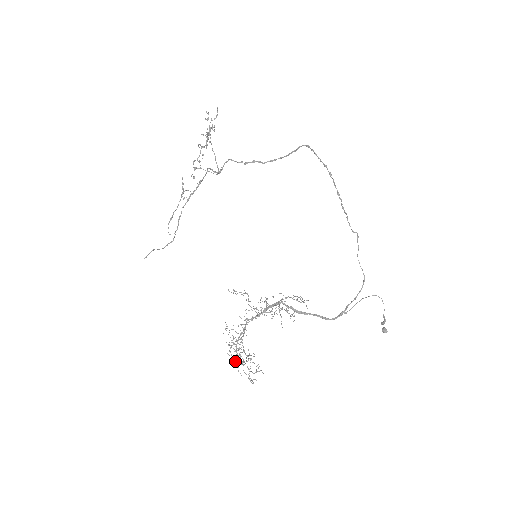
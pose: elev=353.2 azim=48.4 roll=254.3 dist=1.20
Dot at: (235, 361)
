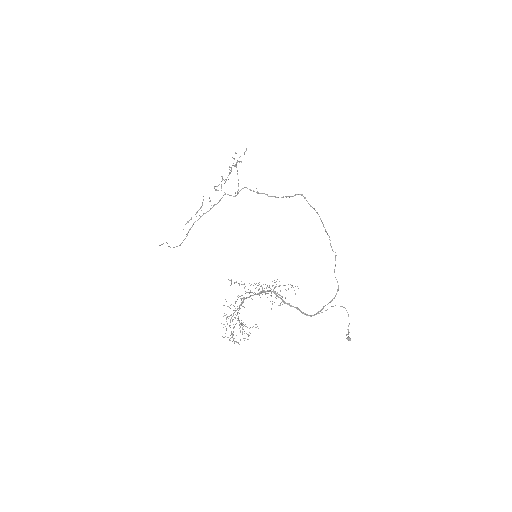
Dot at: (225, 336)
